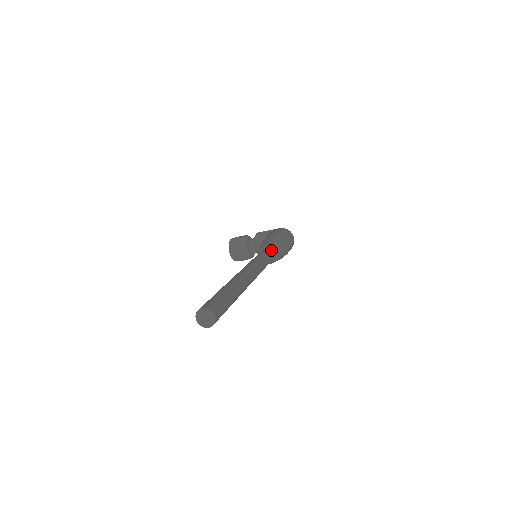
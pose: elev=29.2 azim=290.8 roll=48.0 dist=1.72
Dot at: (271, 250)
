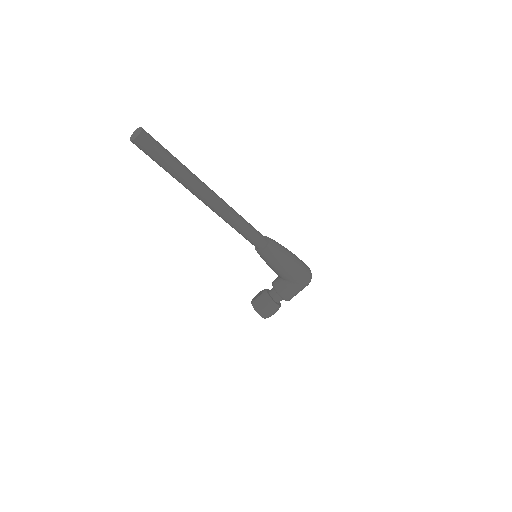
Dot at: occluded
